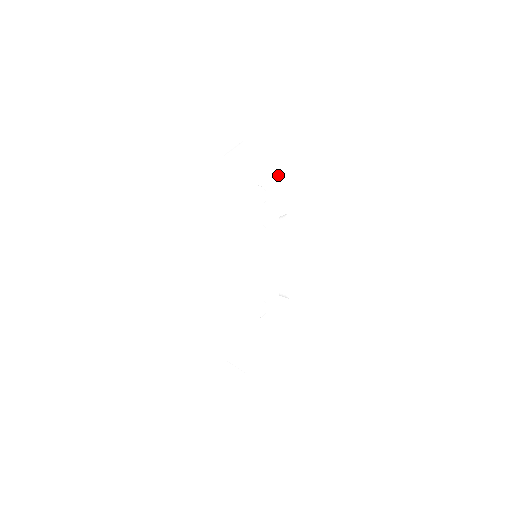
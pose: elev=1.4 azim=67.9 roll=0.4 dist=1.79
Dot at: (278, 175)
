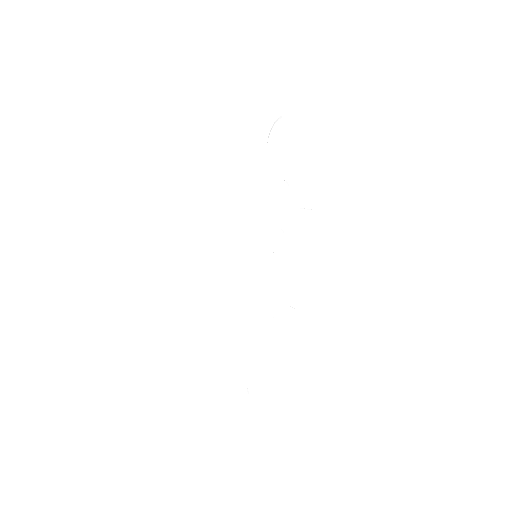
Dot at: (304, 164)
